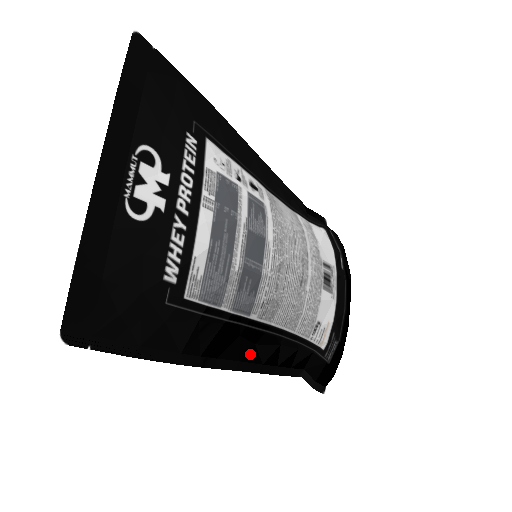
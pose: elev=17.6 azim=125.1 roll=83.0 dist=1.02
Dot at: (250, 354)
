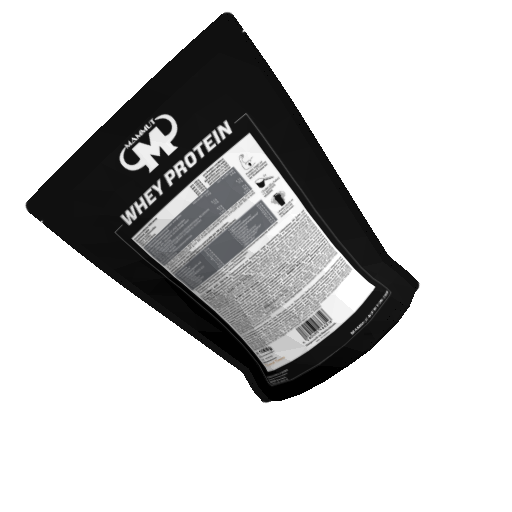
Dot at: (185, 315)
